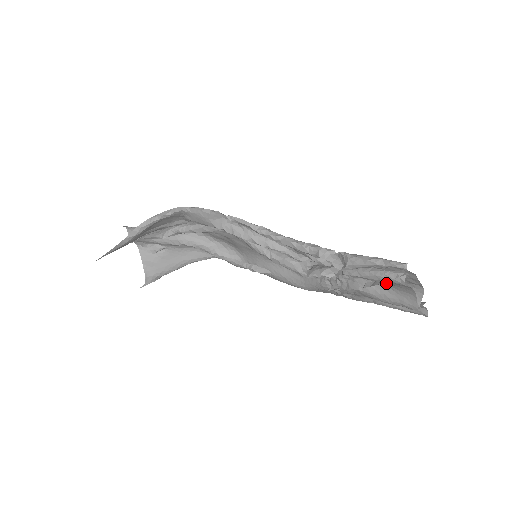
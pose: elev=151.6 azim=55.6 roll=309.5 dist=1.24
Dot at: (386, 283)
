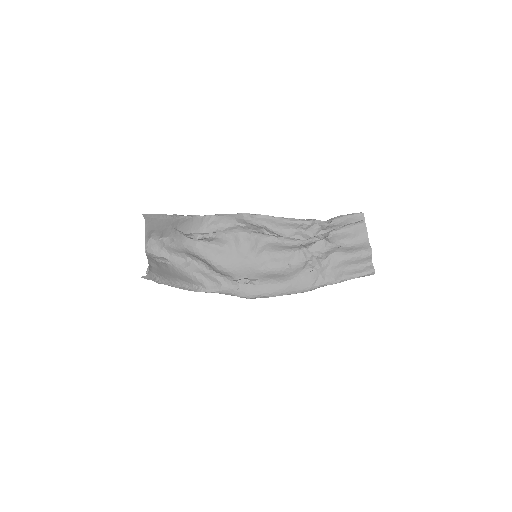
Dot at: (353, 231)
